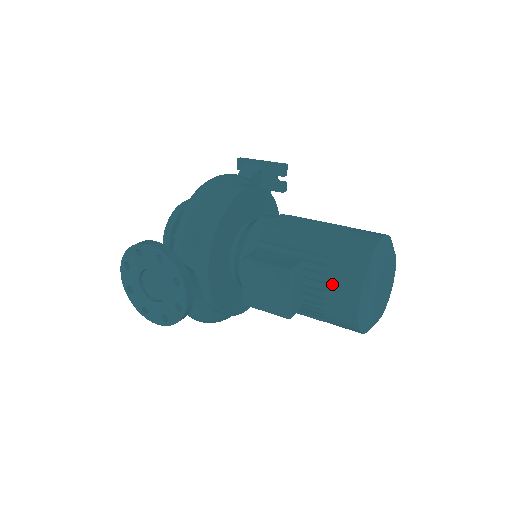
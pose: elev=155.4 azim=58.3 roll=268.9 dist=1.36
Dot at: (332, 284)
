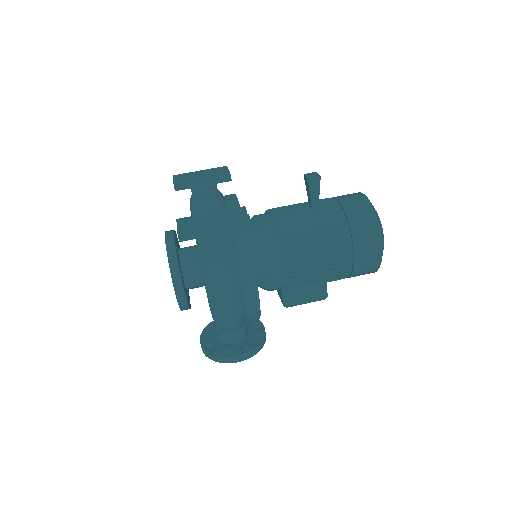
Dot at: occluded
